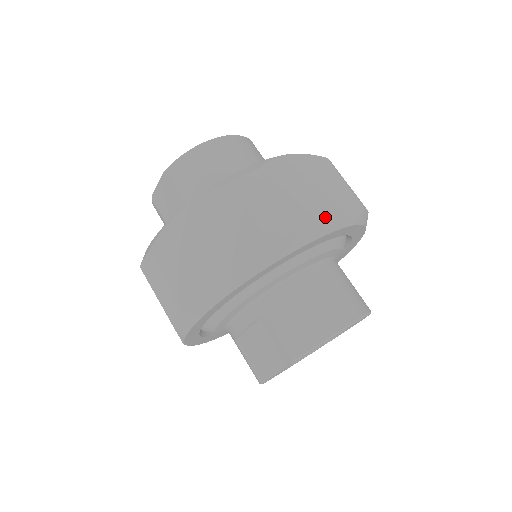
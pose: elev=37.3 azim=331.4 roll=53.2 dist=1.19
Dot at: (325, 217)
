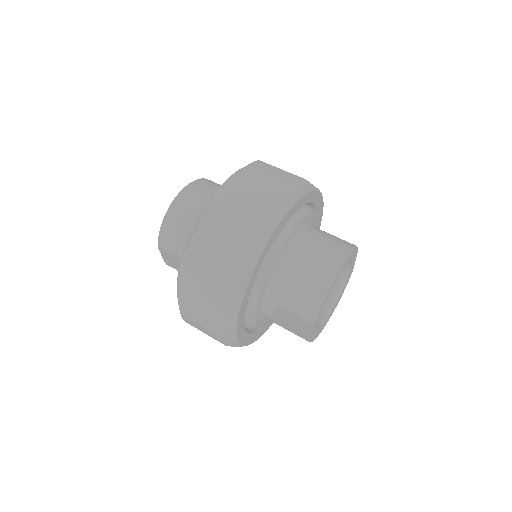
Dot at: (265, 221)
